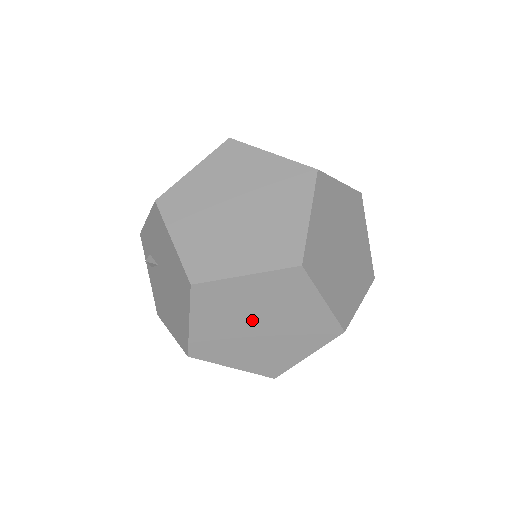
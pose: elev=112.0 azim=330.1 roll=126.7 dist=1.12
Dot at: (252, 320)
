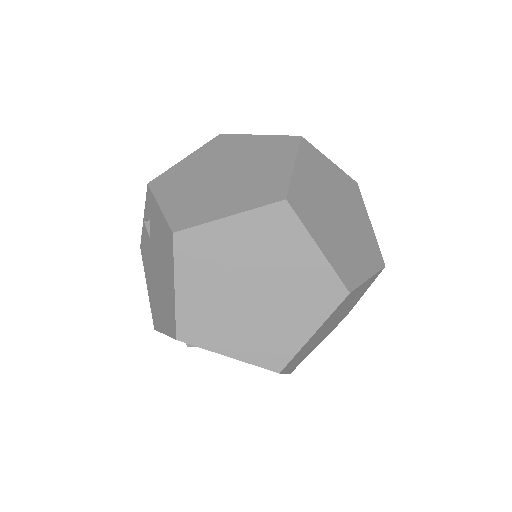
Dot at: (324, 330)
